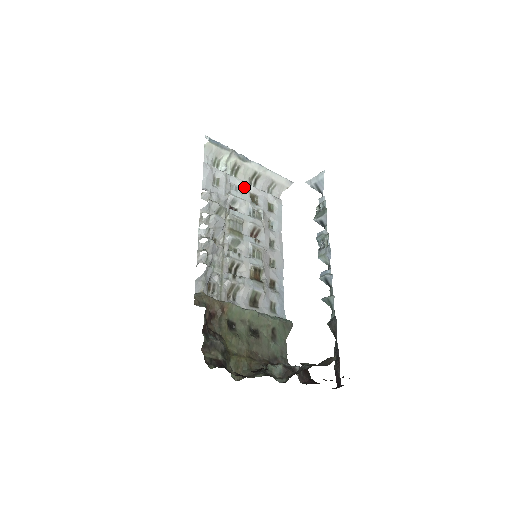
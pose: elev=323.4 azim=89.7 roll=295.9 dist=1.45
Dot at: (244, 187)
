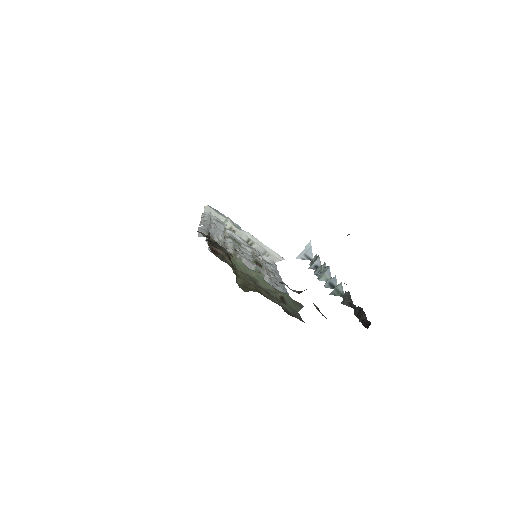
Dot at: occluded
